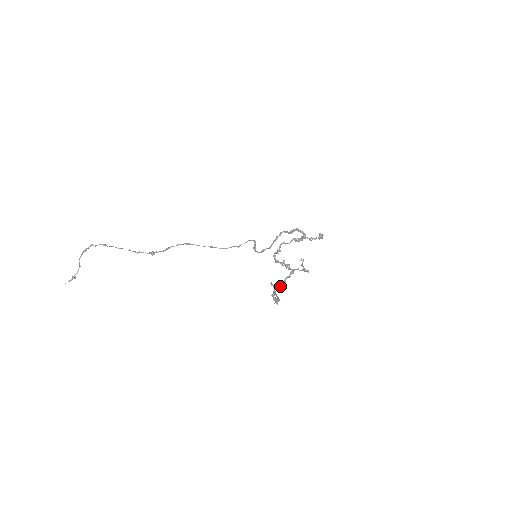
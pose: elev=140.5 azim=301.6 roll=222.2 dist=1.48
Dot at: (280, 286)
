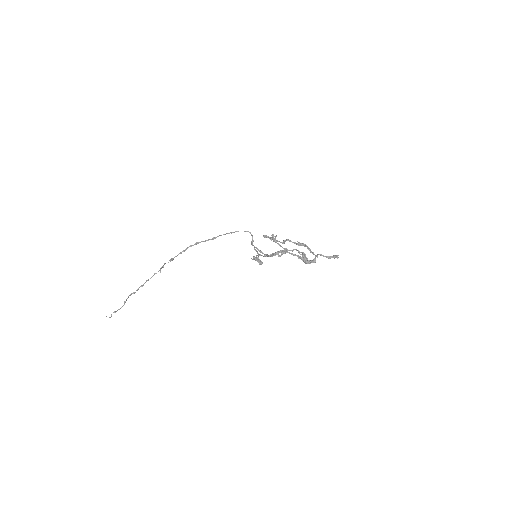
Dot at: (266, 256)
